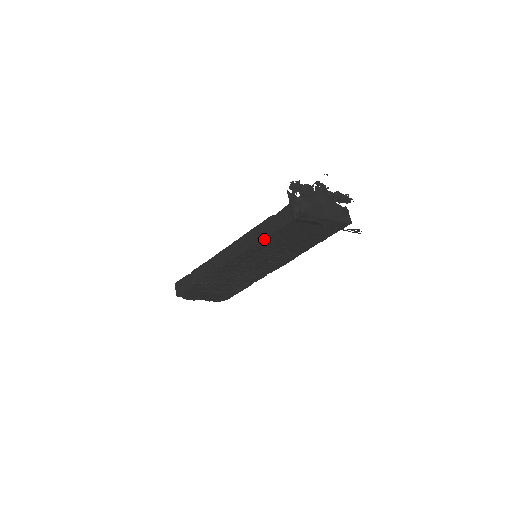
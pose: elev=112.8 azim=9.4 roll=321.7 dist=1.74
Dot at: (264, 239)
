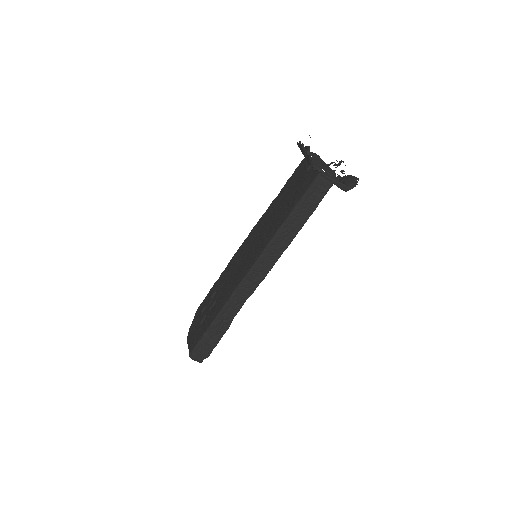
Dot at: occluded
